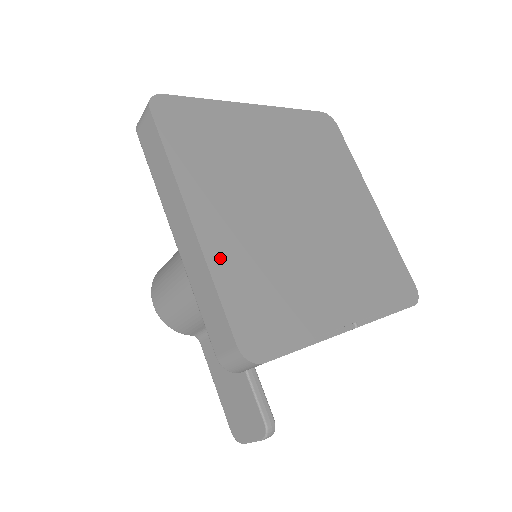
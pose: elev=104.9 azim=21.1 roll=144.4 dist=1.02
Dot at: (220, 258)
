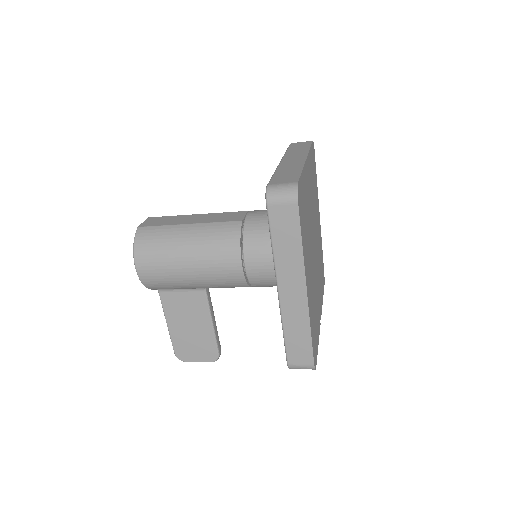
Dot at: (310, 311)
